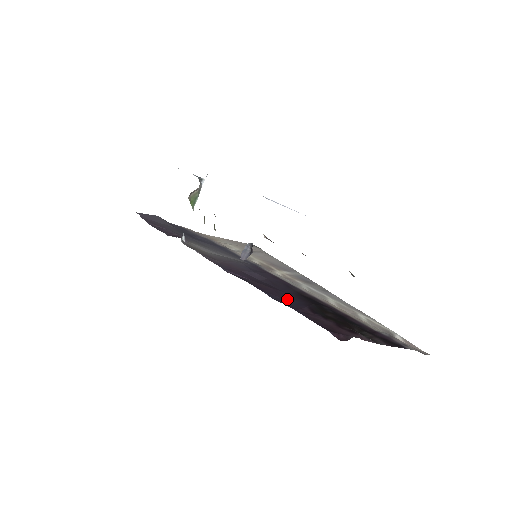
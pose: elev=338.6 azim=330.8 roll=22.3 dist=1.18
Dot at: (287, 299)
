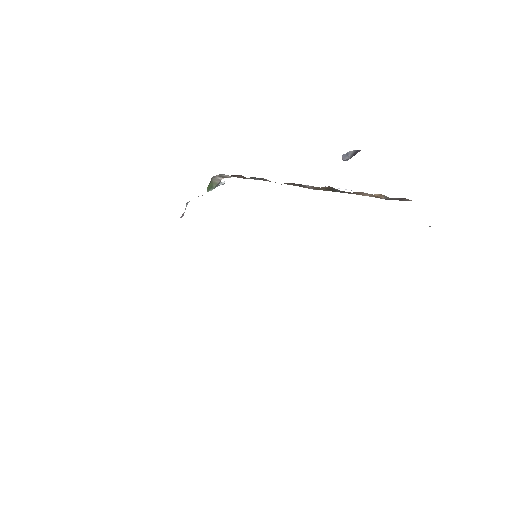
Dot at: occluded
